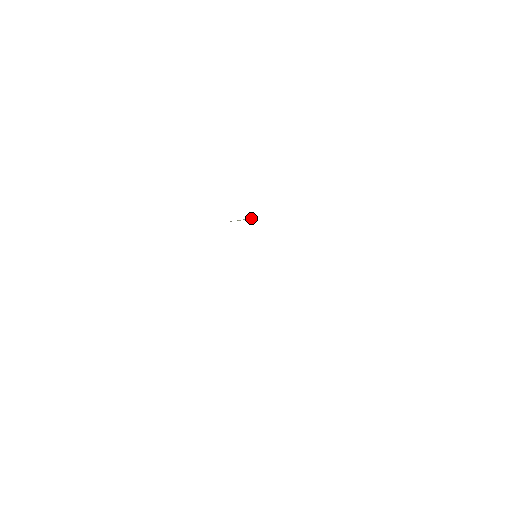
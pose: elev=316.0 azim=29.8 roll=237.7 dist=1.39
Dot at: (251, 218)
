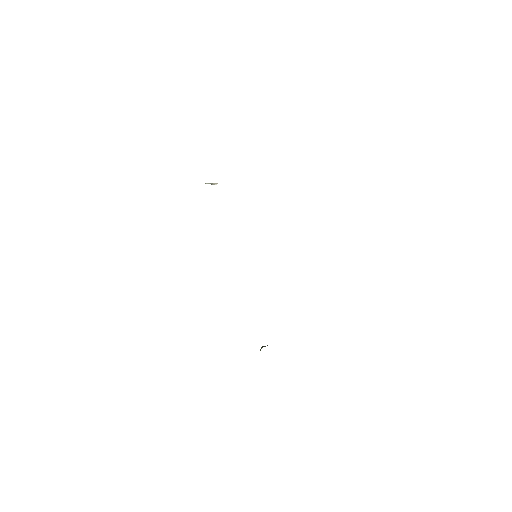
Dot at: occluded
